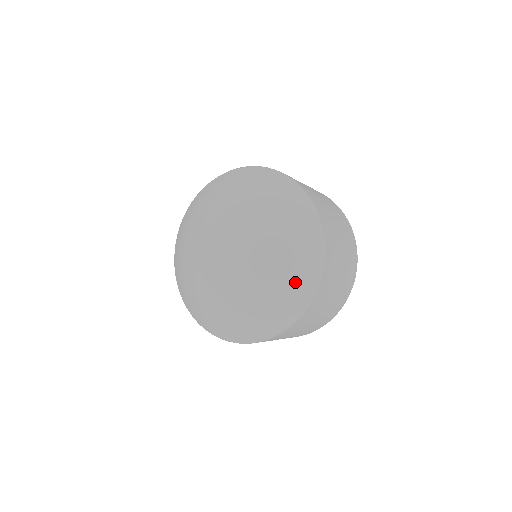
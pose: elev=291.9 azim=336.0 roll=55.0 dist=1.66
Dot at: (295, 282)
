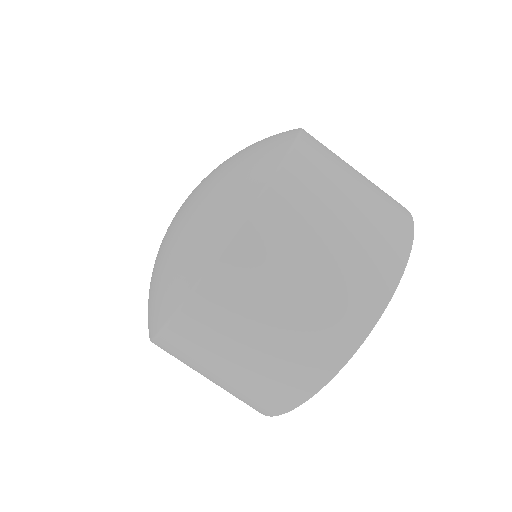
Dot at: (165, 286)
